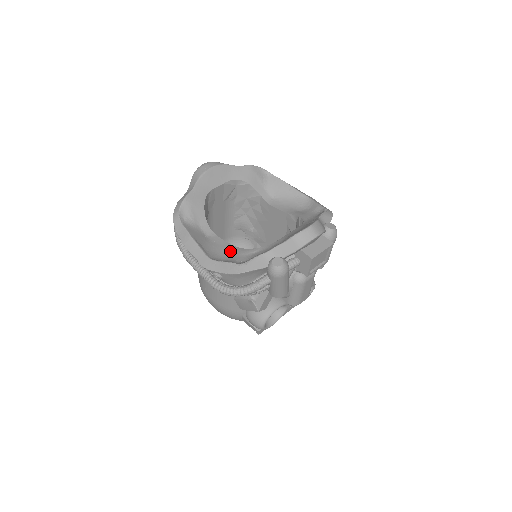
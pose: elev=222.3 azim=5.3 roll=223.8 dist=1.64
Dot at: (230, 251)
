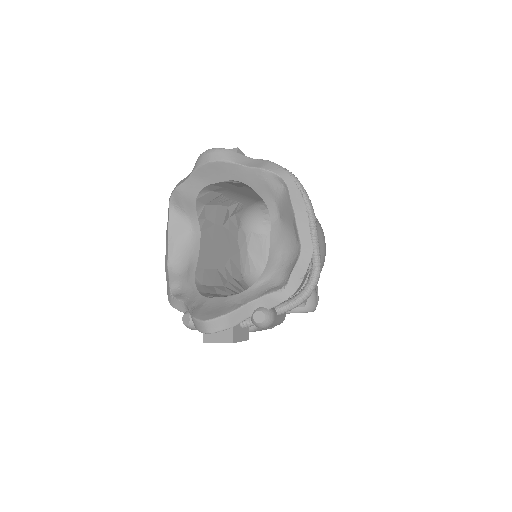
Dot at: (190, 265)
